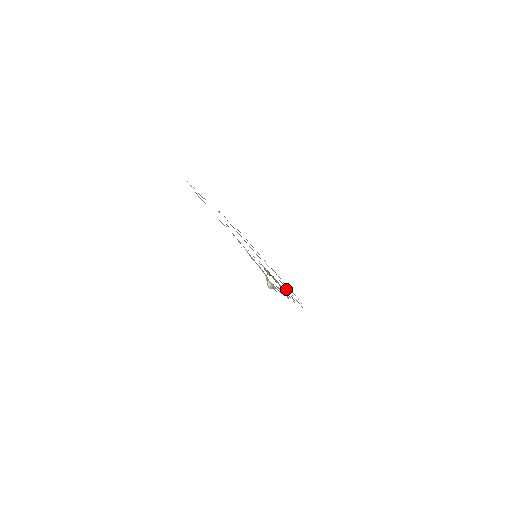
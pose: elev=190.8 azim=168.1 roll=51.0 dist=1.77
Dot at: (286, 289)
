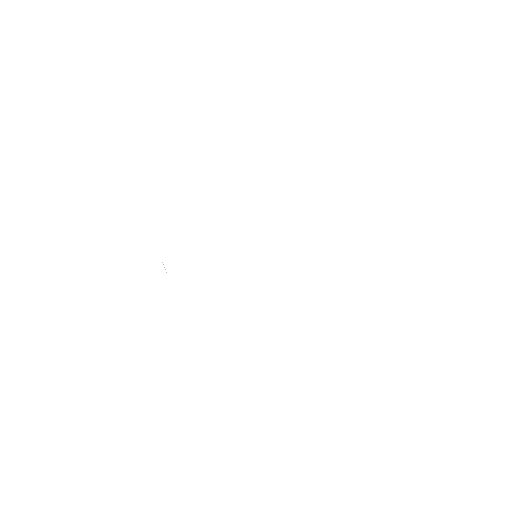
Dot at: occluded
